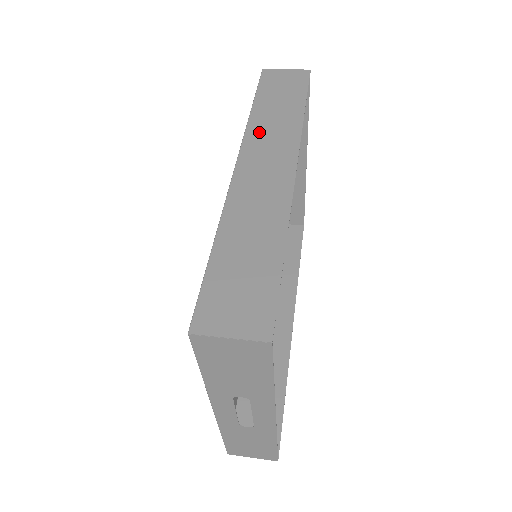
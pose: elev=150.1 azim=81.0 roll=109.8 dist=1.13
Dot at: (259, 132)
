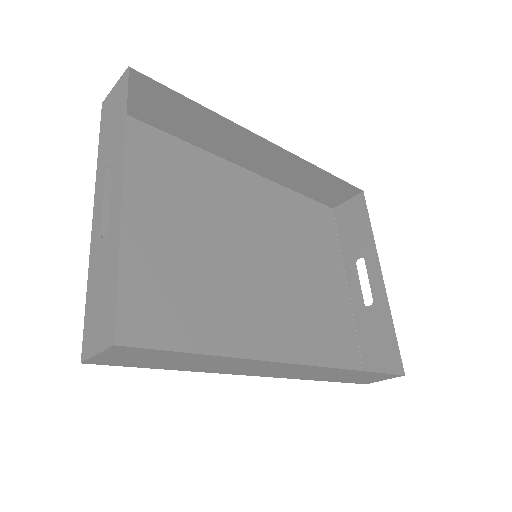
Dot at: (278, 175)
